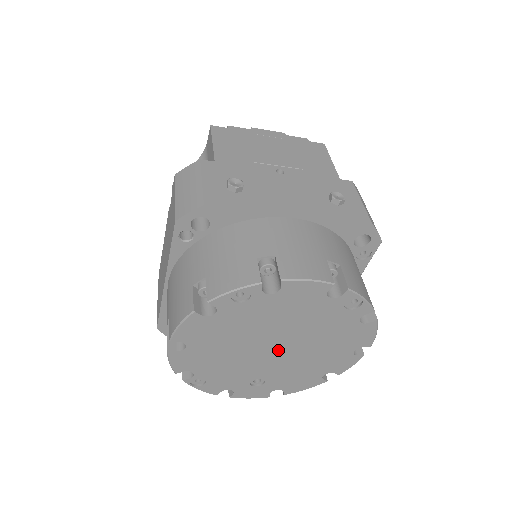
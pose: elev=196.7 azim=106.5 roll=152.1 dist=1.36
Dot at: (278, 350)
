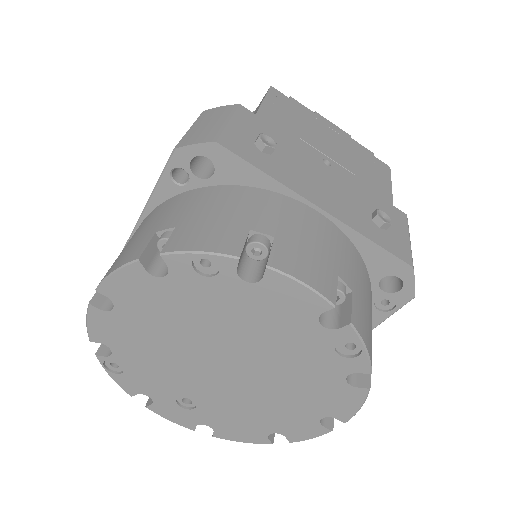
Dot at: (227, 370)
